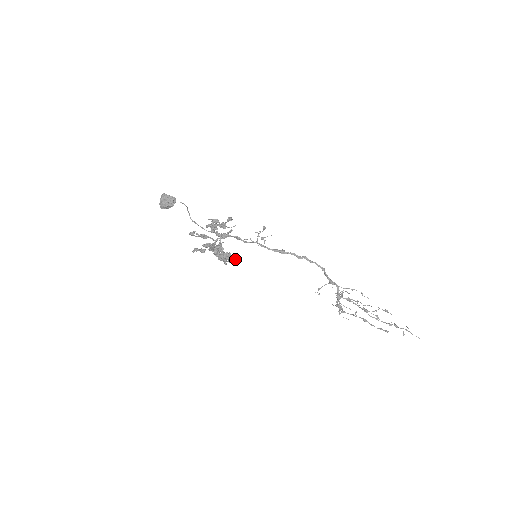
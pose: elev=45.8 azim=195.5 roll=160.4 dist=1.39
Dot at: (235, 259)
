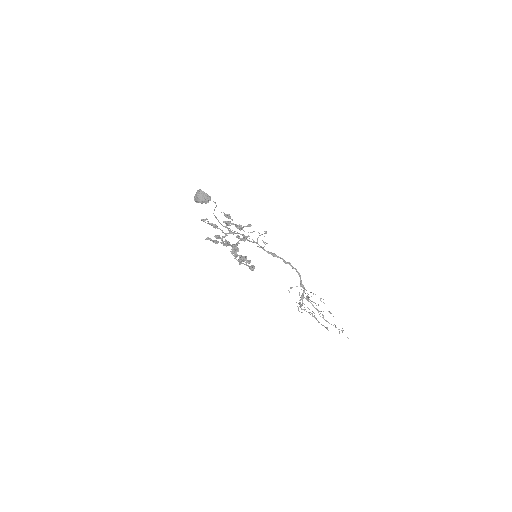
Dot at: (249, 262)
